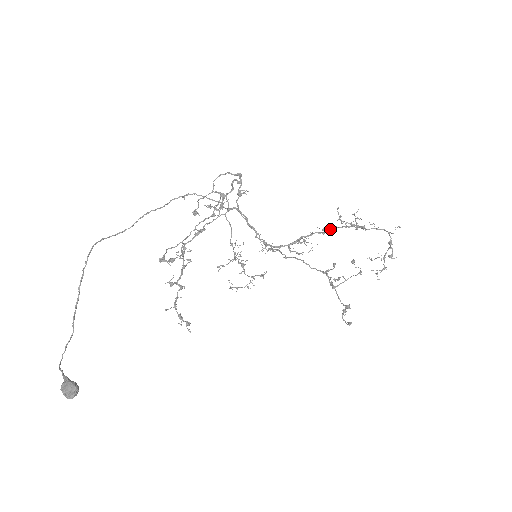
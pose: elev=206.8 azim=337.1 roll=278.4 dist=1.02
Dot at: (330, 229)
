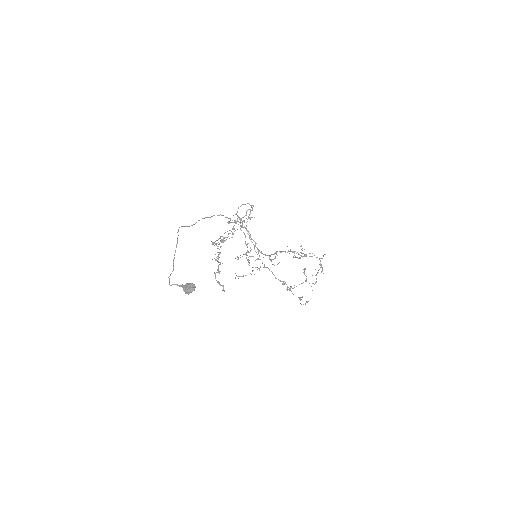
Dot at: (290, 251)
